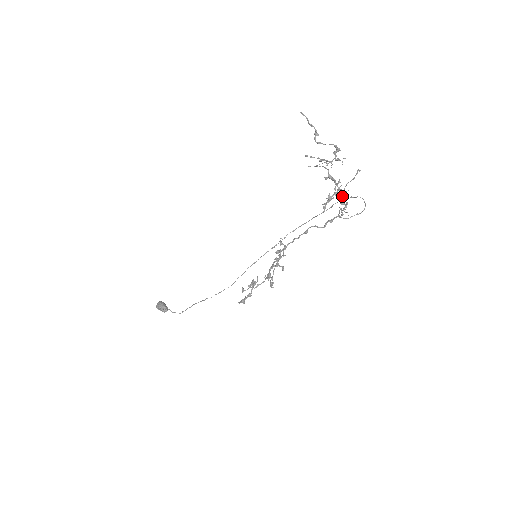
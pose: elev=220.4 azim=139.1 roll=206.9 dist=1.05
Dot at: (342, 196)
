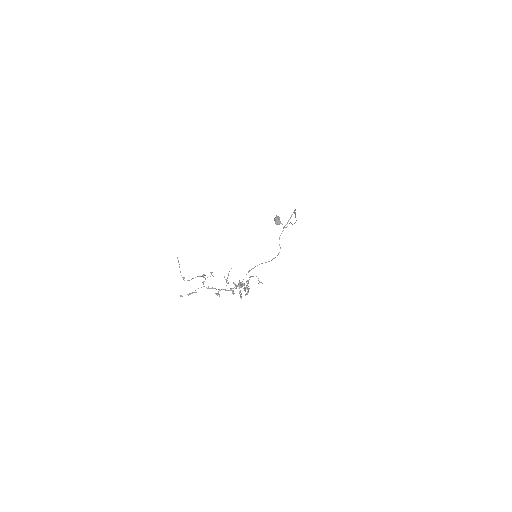
Dot at: (225, 290)
